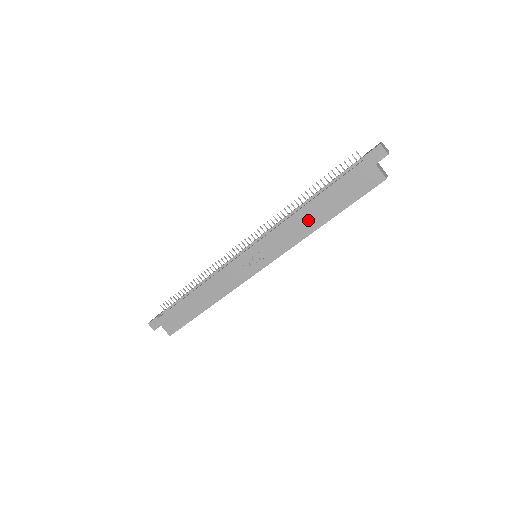
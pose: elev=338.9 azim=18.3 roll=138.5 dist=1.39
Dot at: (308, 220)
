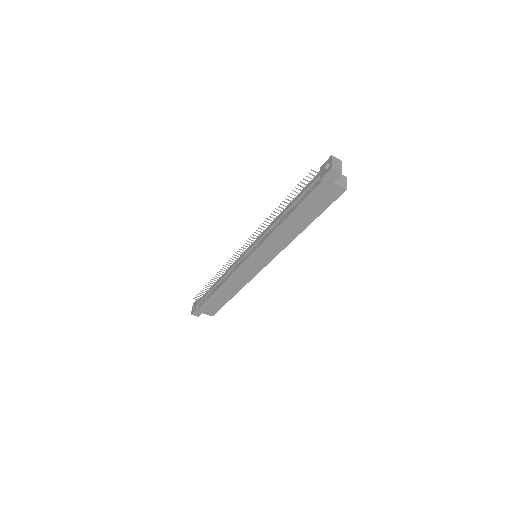
Dot at: (290, 230)
